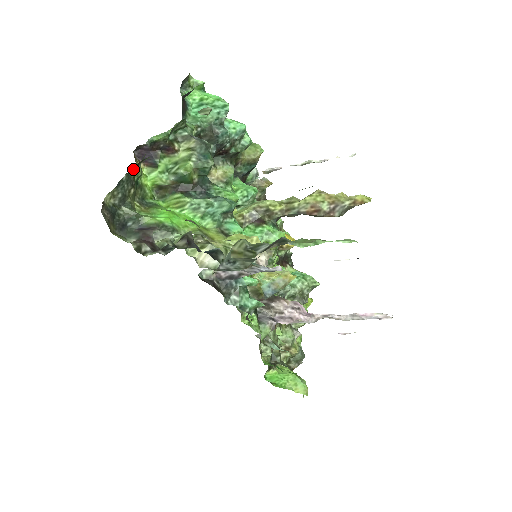
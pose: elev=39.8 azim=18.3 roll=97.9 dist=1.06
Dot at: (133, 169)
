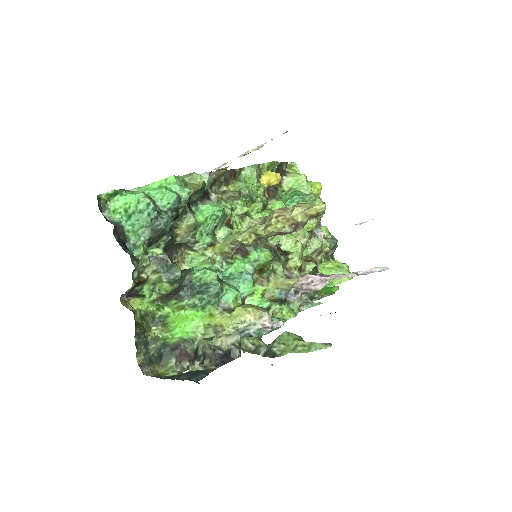
Dot at: (135, 329)
